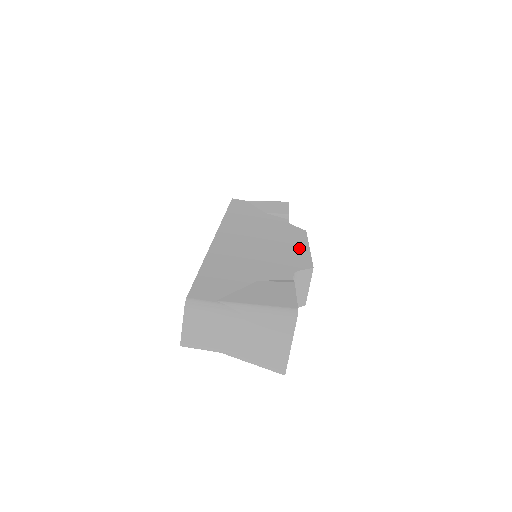
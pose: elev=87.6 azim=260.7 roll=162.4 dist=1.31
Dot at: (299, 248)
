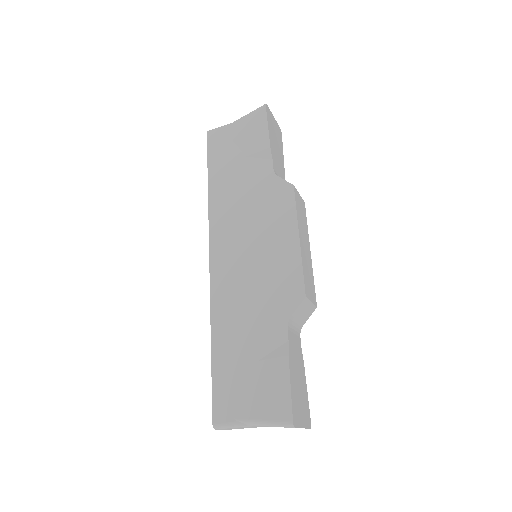
Dot at: (289, 250)
